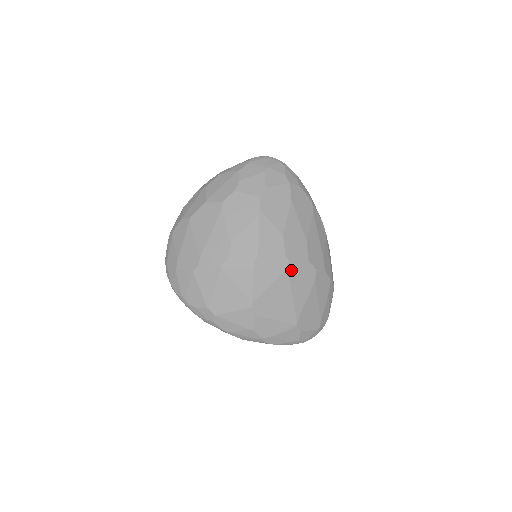
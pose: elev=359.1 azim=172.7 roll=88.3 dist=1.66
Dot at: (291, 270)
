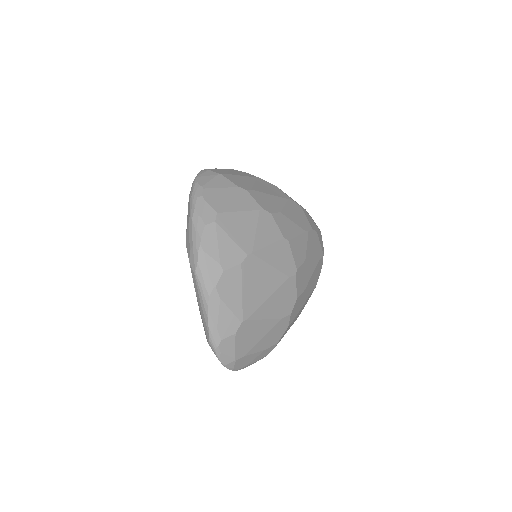
Dot at: (288, 282)
